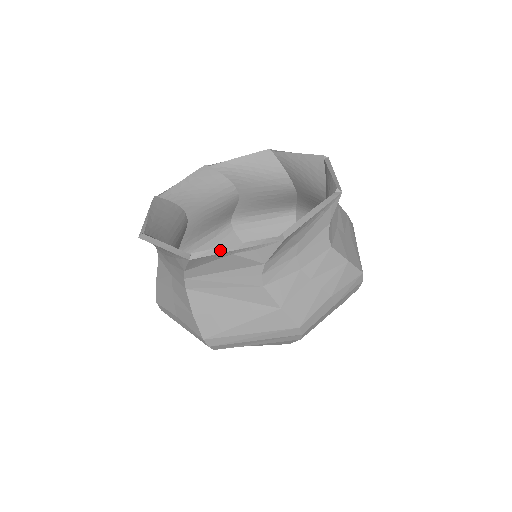
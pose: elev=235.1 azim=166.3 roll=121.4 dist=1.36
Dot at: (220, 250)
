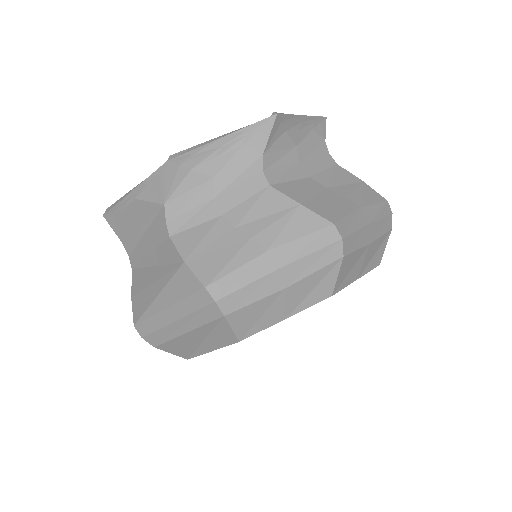
Dot at: (124, 196)
